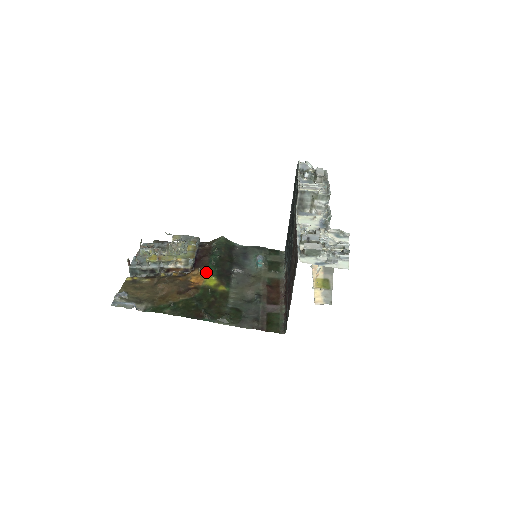
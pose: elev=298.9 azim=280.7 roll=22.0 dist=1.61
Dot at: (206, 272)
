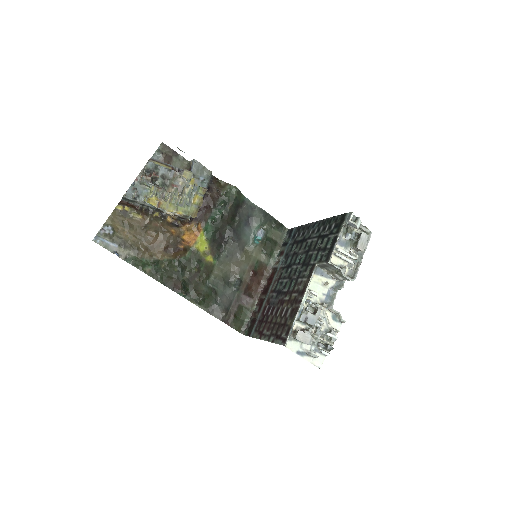
Dot at: (202, 230)
